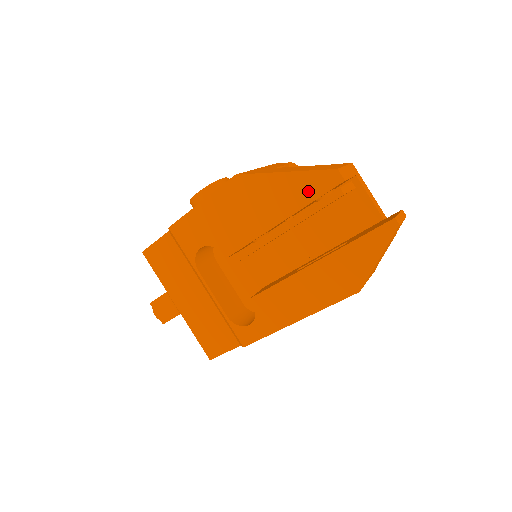
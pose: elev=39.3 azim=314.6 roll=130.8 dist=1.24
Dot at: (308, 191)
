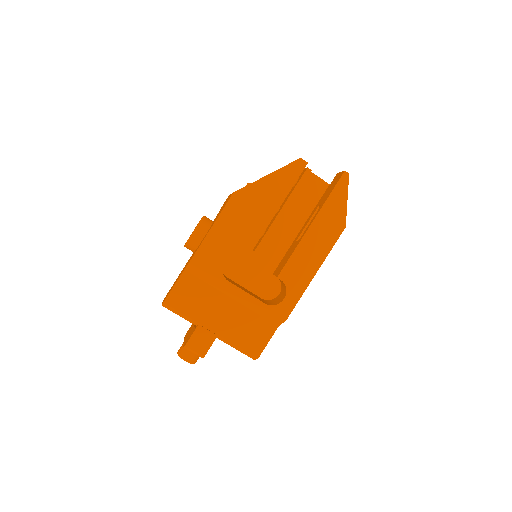
Dot at: (288, 180)
